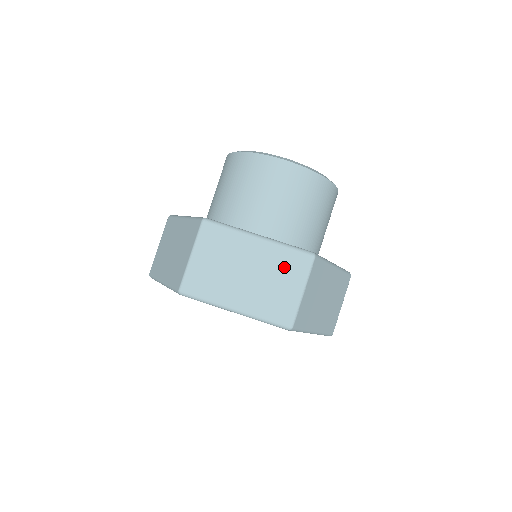
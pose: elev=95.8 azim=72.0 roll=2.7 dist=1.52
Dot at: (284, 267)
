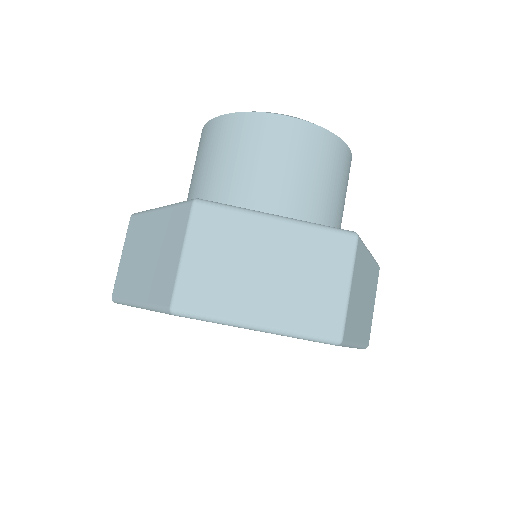
Dot at: (318, 256)
